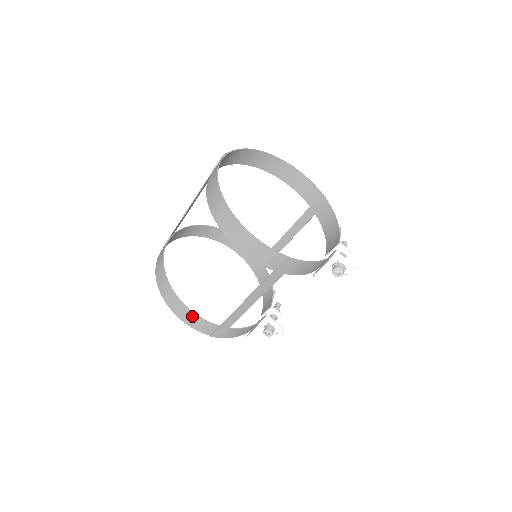
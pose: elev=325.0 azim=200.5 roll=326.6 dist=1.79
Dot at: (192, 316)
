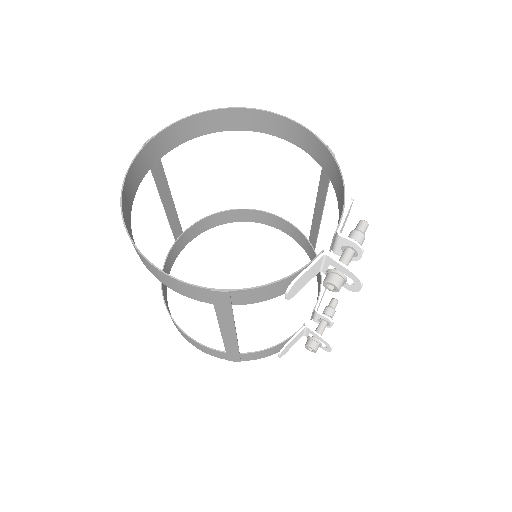
Dot at: (194, 342)
